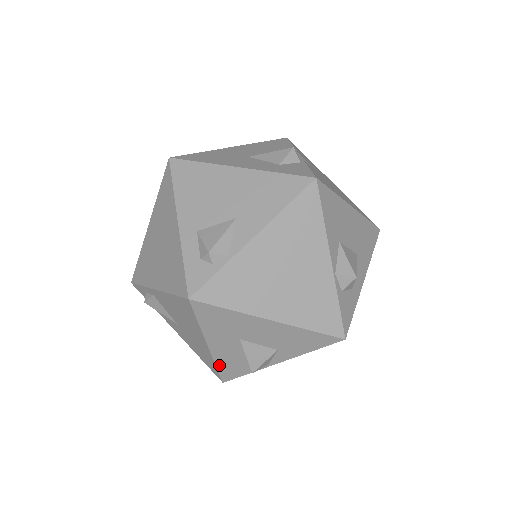
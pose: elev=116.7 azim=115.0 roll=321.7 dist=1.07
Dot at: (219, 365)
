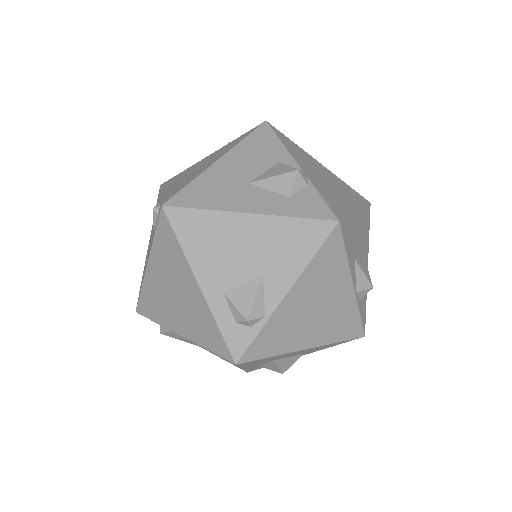
Dot at: (248, 370)
